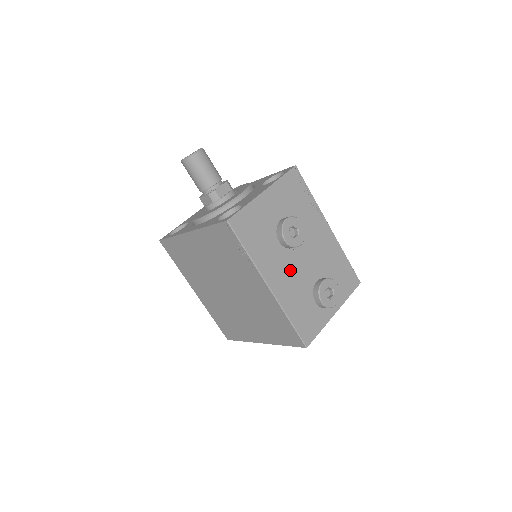
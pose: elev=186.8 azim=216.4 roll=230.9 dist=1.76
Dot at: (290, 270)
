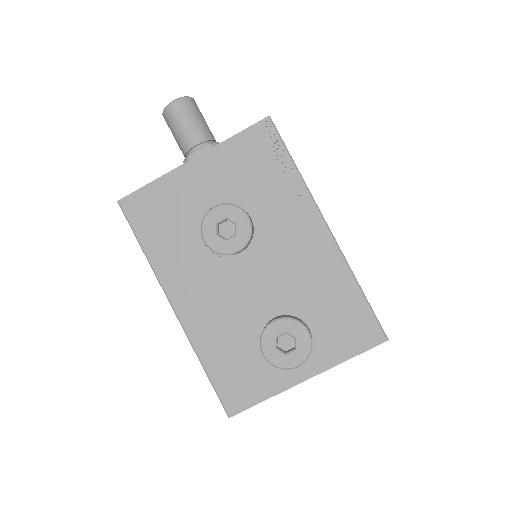
Dot at: (220, 289)
